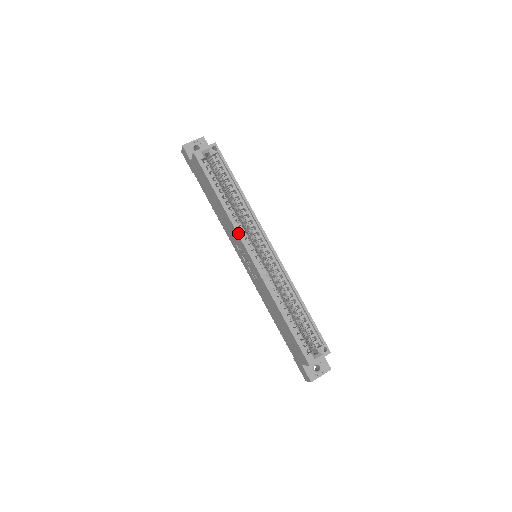
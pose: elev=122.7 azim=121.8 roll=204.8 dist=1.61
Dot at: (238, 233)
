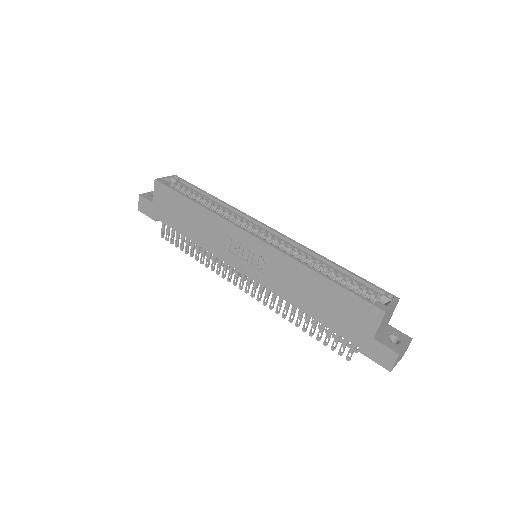
Dot at: (229, 221)
